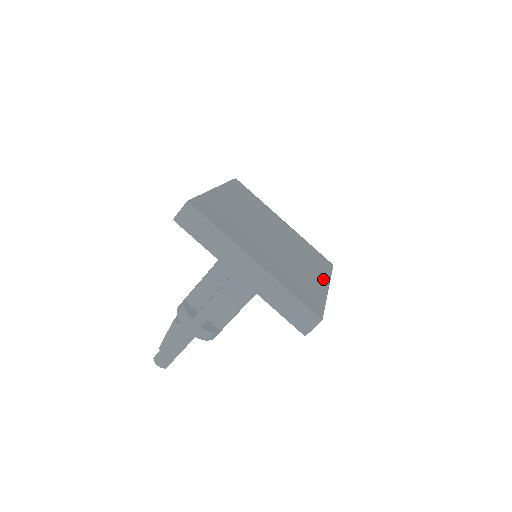
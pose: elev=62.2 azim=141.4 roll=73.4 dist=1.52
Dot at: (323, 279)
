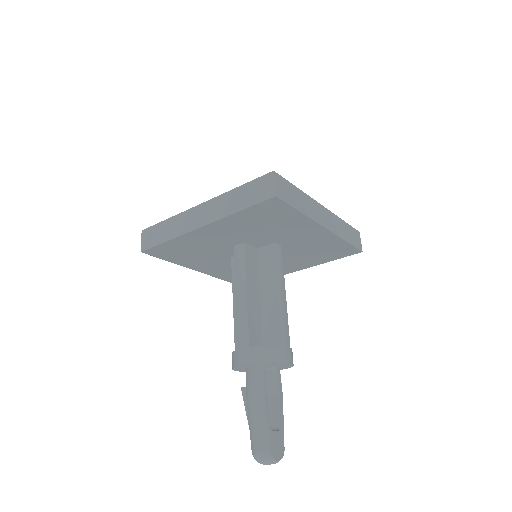
Dot at: occluded
